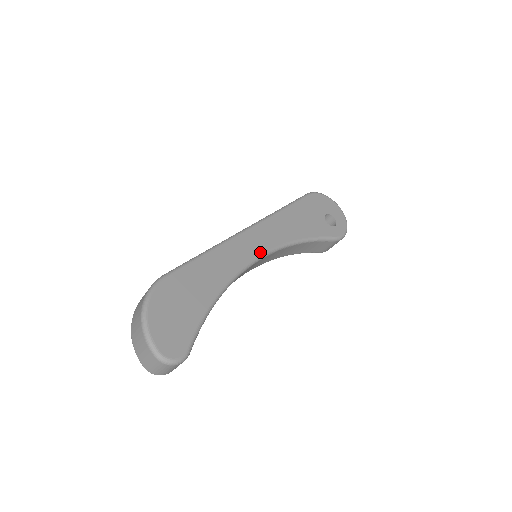
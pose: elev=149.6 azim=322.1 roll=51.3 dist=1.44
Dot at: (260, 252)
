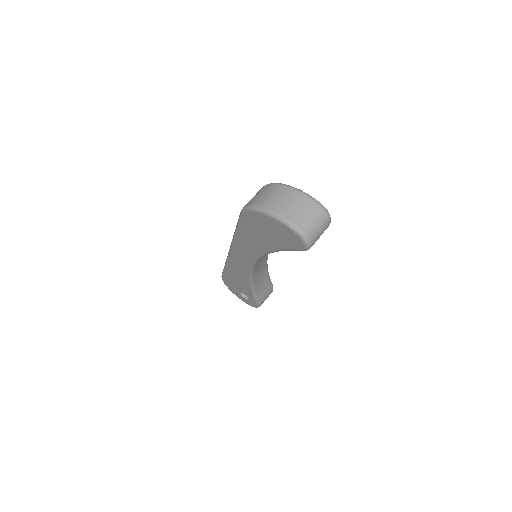
Dot at: occluded
